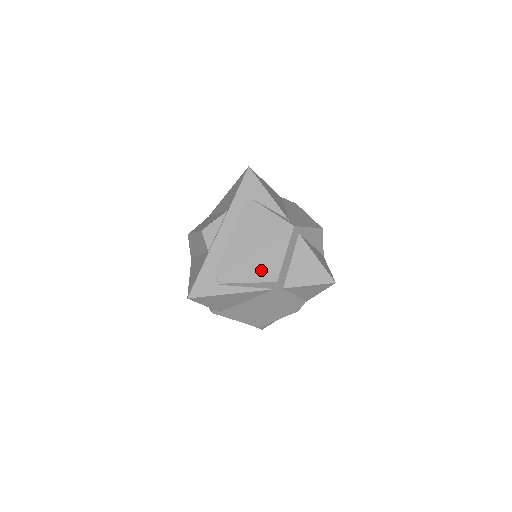
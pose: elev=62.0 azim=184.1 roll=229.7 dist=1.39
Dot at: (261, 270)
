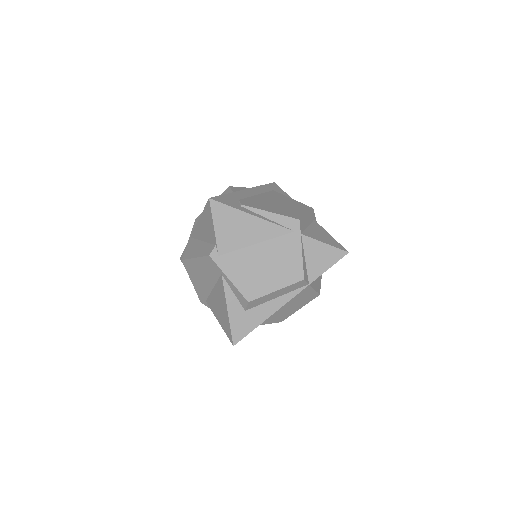
Dot at: (284, 212)
